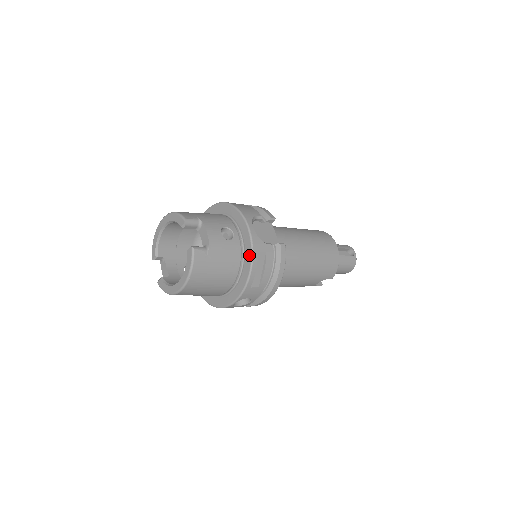
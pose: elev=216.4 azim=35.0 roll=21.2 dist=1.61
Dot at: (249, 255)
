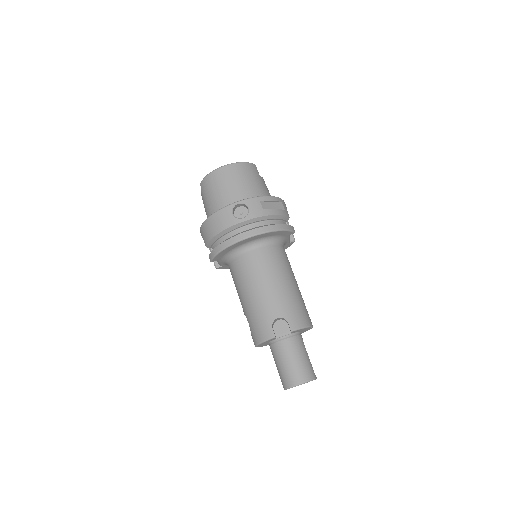
Dot at: occluded
